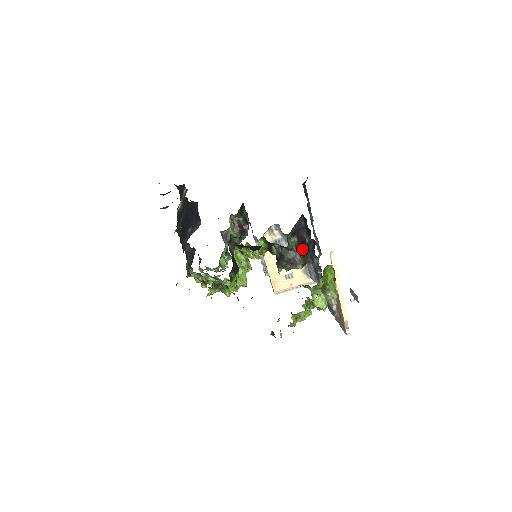
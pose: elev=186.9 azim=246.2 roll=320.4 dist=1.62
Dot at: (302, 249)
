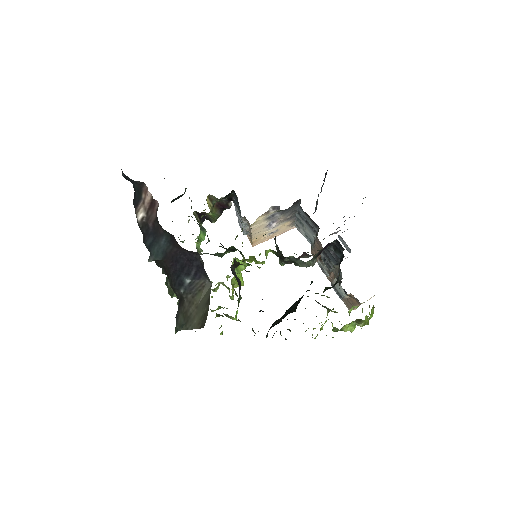
Dot at: occluded
